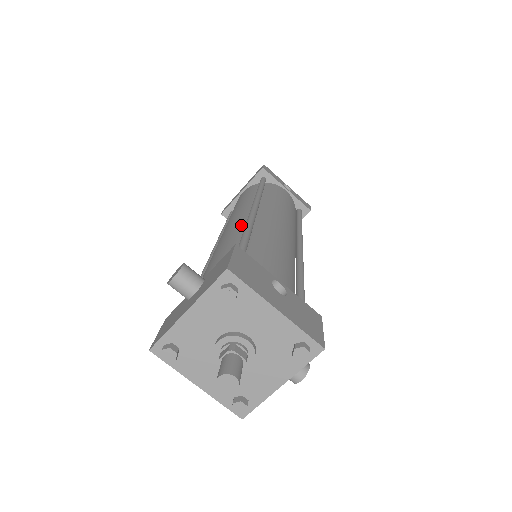
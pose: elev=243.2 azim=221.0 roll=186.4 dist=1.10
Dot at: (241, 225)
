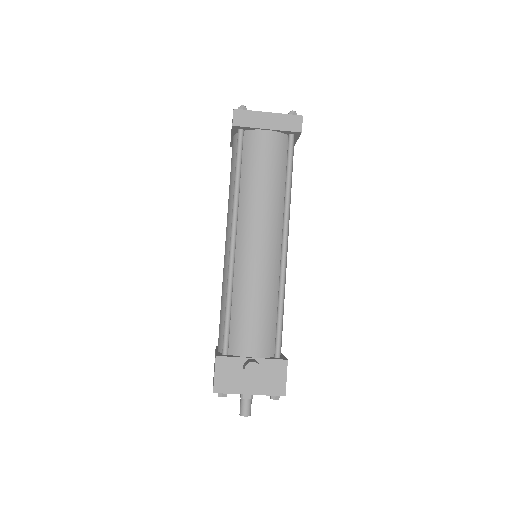
Dot at: (275, 270)
